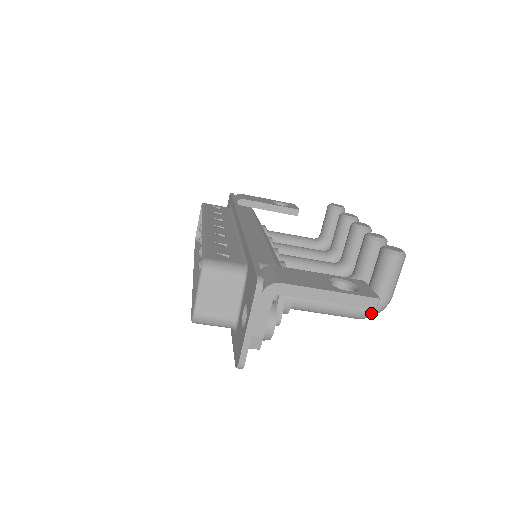
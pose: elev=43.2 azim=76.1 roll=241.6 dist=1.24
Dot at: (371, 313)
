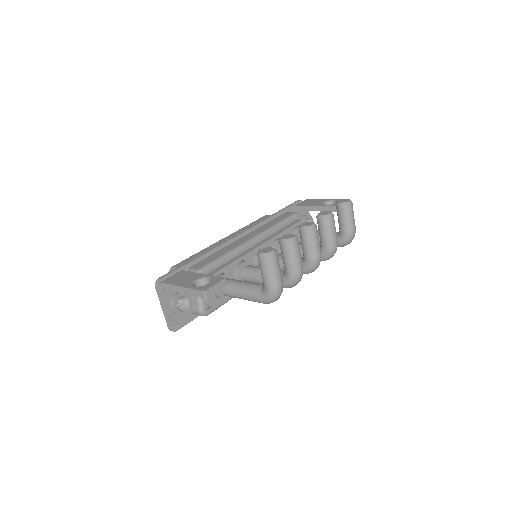
Dot at: (265, 300)
